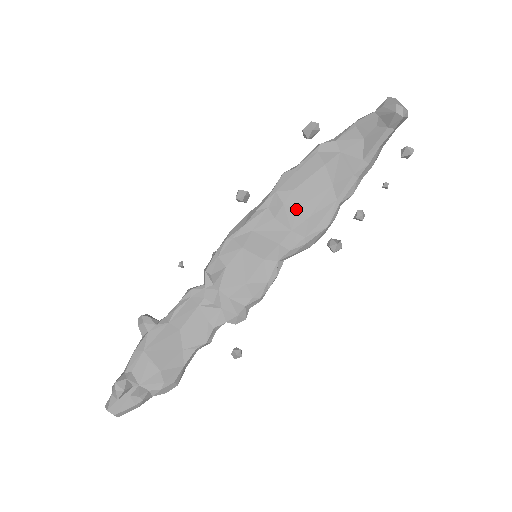
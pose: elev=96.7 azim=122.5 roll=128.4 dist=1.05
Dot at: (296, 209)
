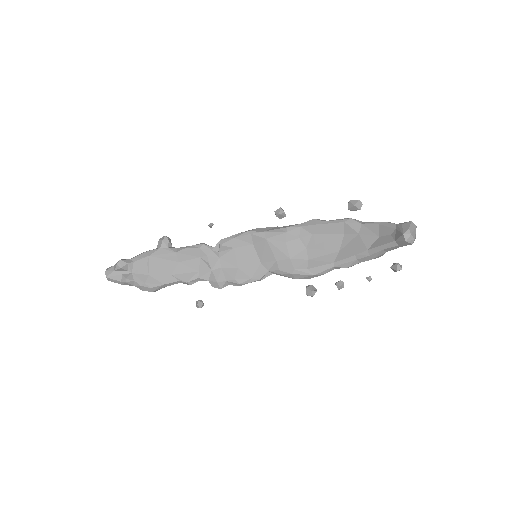
Dot at: (305, 248)
